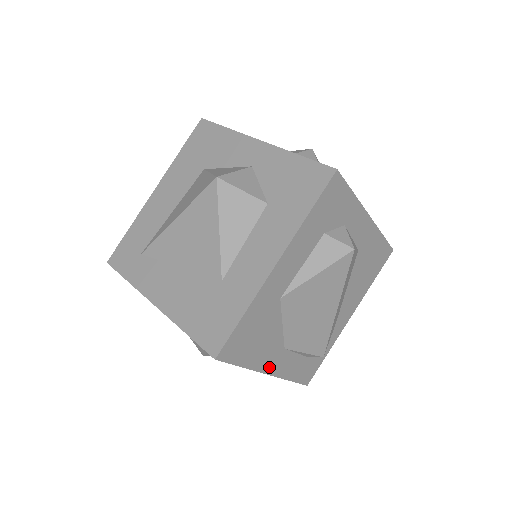
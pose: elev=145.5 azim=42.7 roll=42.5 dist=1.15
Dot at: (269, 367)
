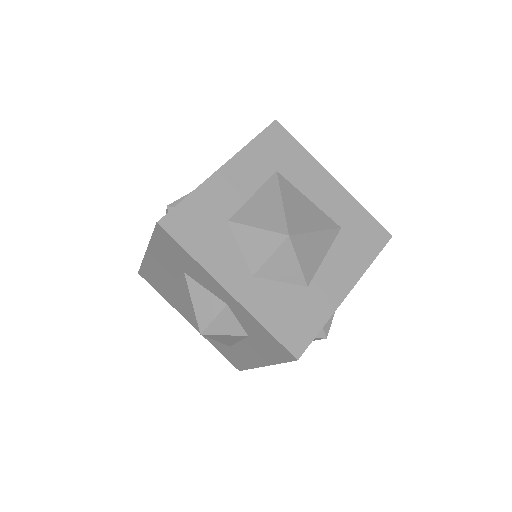
Dot at: occluded
